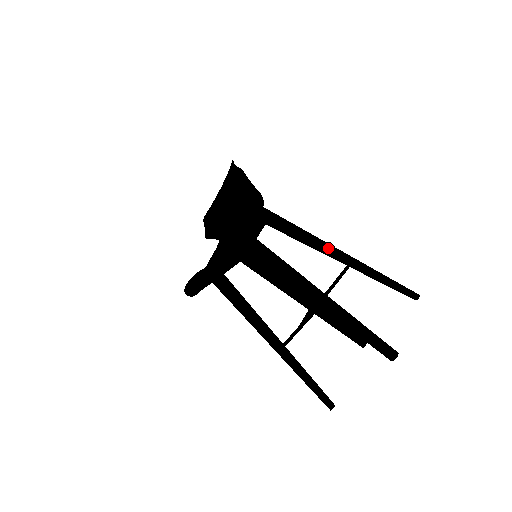
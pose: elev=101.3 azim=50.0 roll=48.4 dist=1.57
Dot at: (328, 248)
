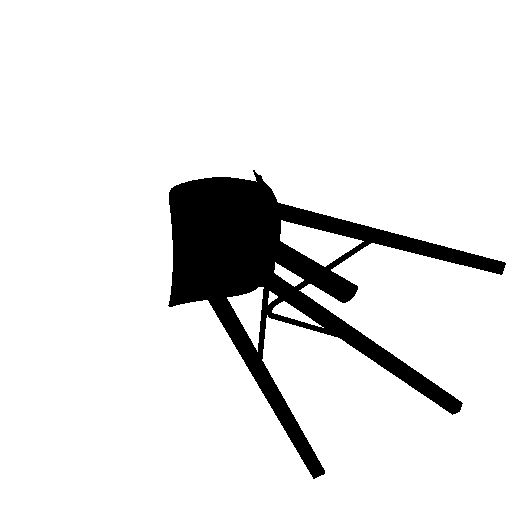
Dot at: (339, 222)
